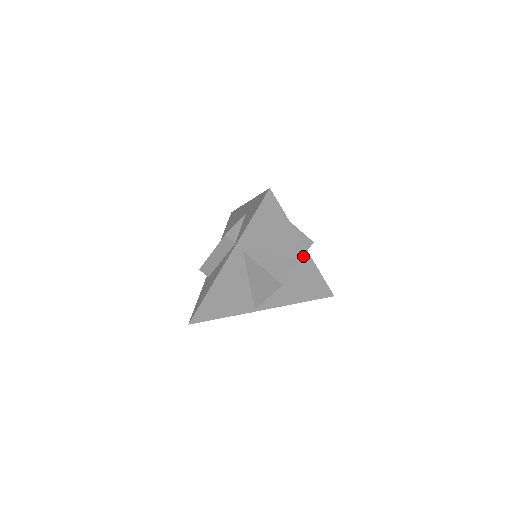
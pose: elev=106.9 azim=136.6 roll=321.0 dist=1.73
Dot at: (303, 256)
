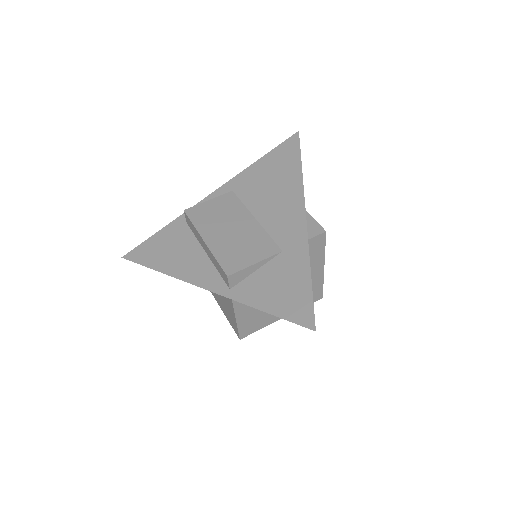
Dot at: occluded
